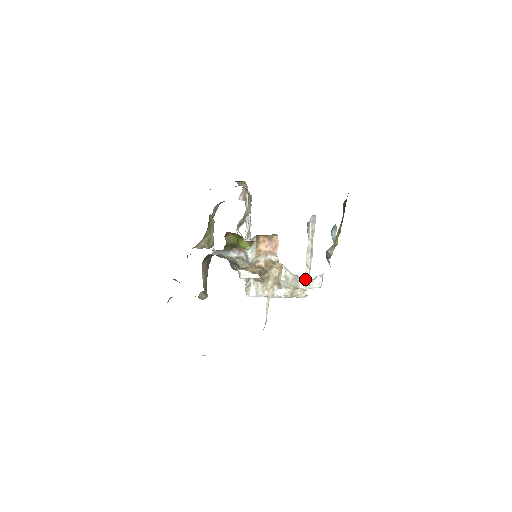
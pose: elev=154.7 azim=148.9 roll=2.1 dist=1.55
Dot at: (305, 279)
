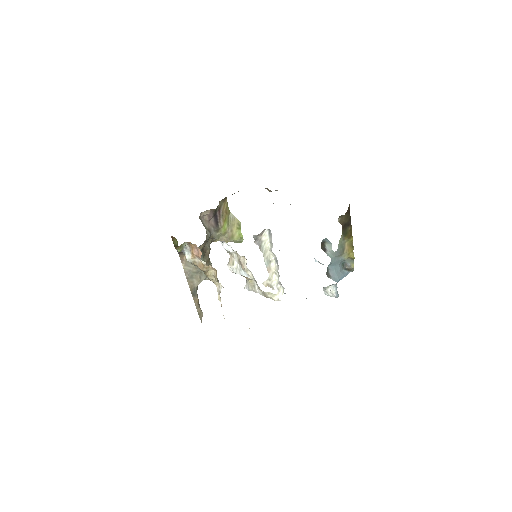
Dot at: (274, 285)
